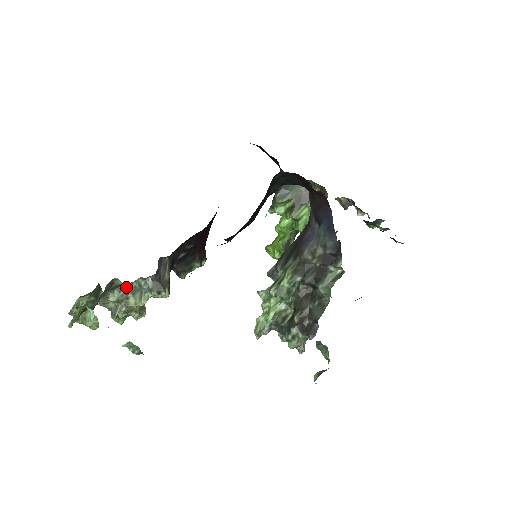
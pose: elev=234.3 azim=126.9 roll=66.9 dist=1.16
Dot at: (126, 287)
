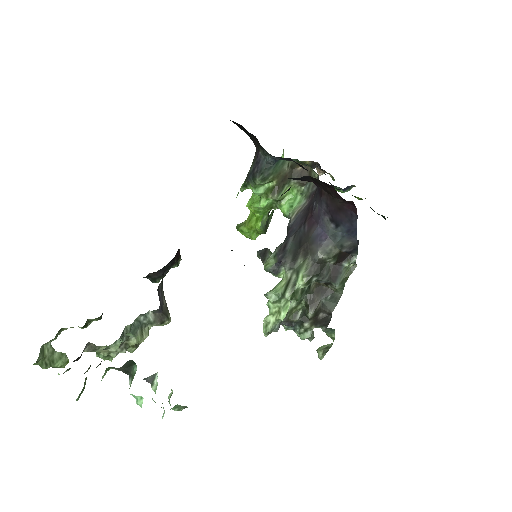
Dot at: (126, 330)
